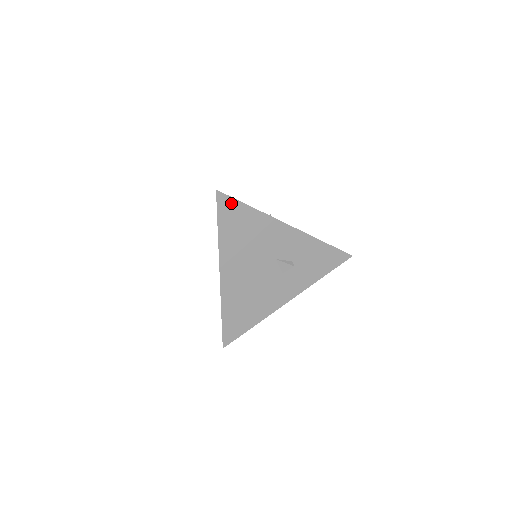
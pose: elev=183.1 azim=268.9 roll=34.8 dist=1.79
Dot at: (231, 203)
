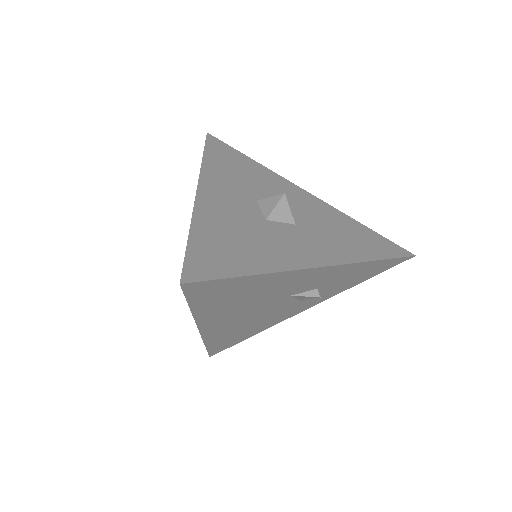
Dot at: (213, 284)
